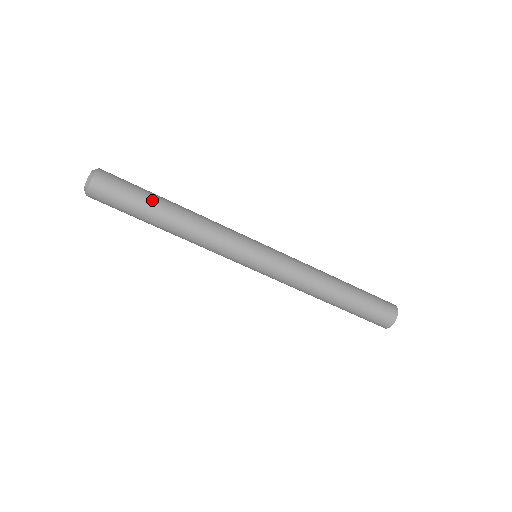
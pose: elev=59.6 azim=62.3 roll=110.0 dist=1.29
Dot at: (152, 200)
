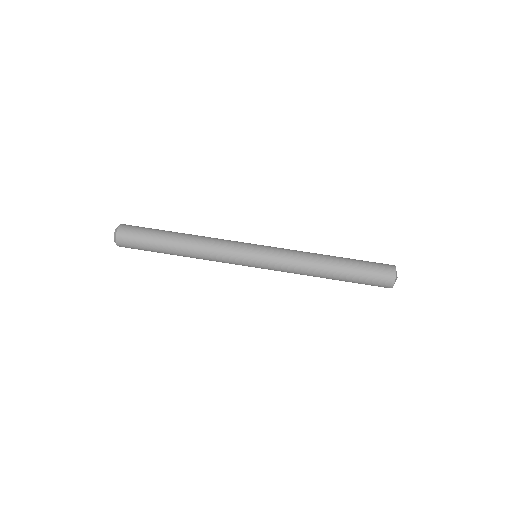
Dot at: occluded
